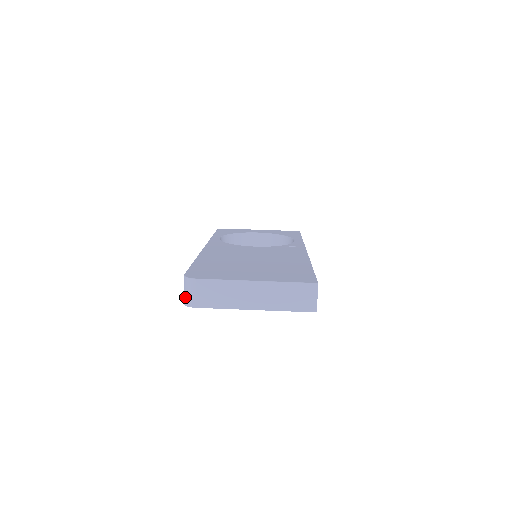
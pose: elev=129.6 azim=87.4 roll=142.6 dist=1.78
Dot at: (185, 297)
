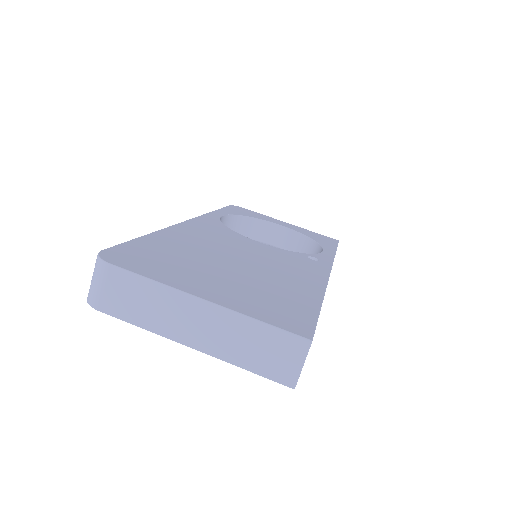
Dot at: (90, 287)
